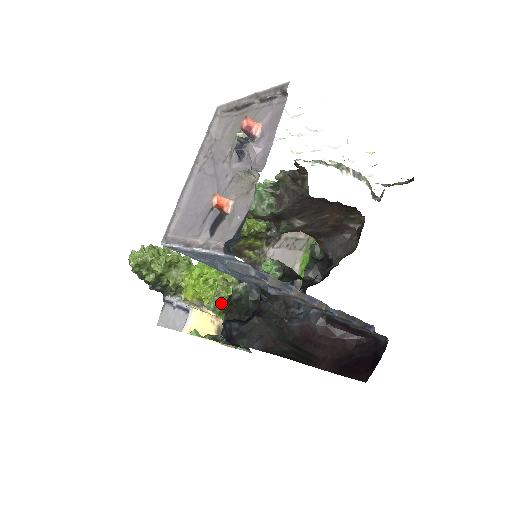
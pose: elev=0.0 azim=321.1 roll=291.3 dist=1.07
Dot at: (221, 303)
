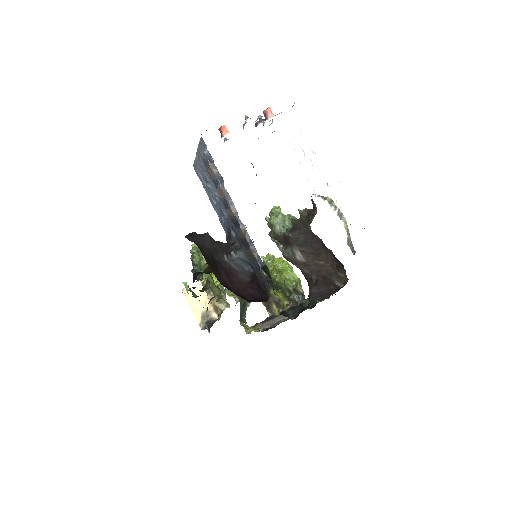
Dot at: occluded
